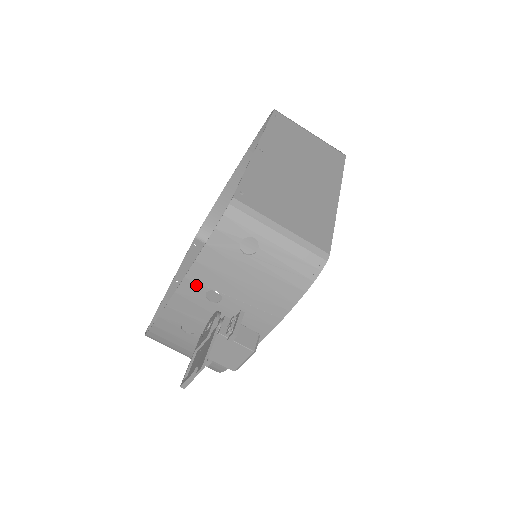
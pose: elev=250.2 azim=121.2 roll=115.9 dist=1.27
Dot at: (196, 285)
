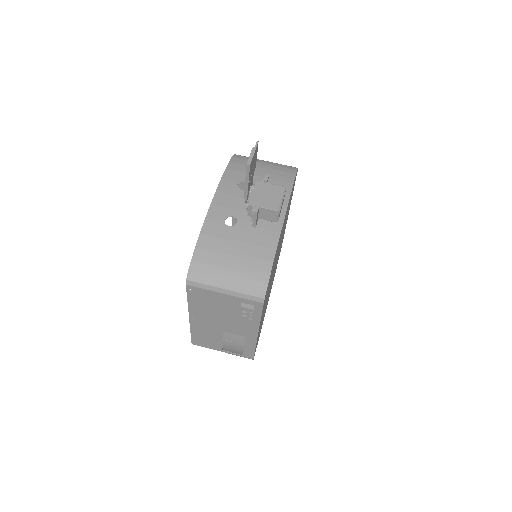
Dot at: (230, 182)
